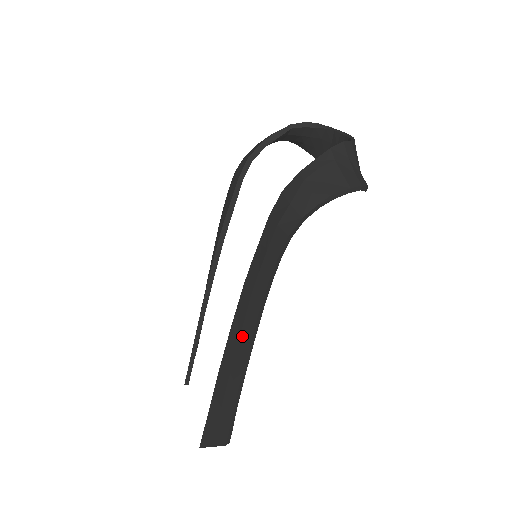
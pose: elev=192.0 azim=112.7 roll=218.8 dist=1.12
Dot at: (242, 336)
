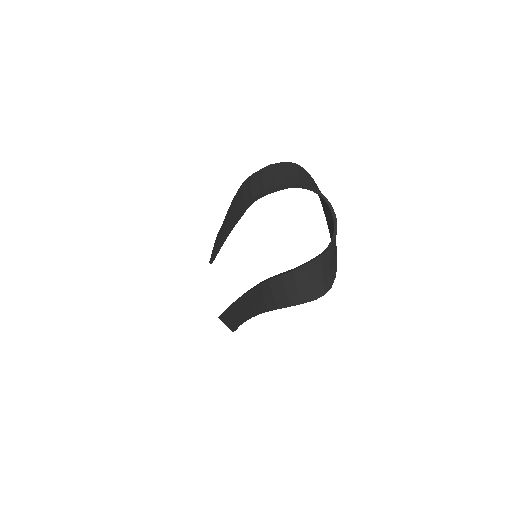
Dot at: (241, 314)
